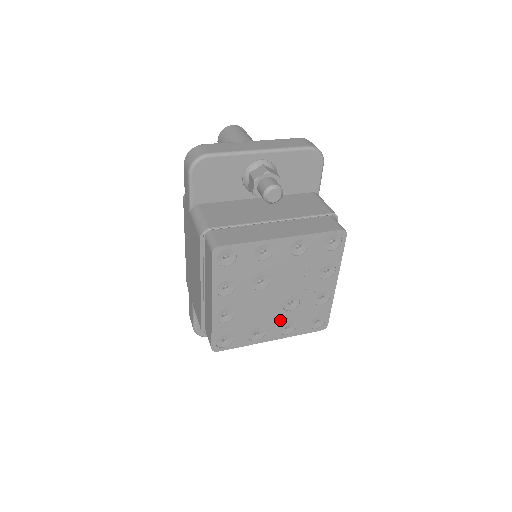
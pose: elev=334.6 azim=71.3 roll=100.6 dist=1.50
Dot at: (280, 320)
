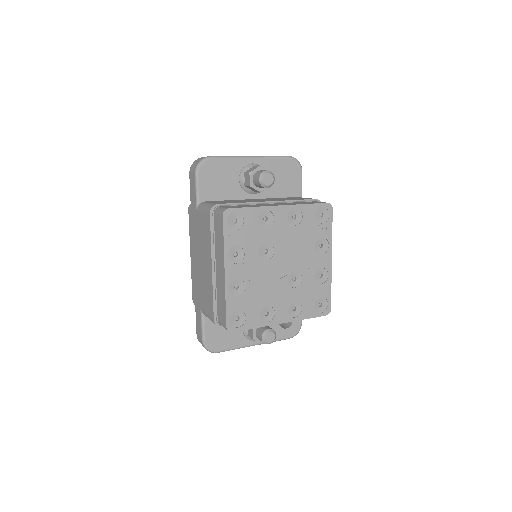
Dot at: (287, 298)
